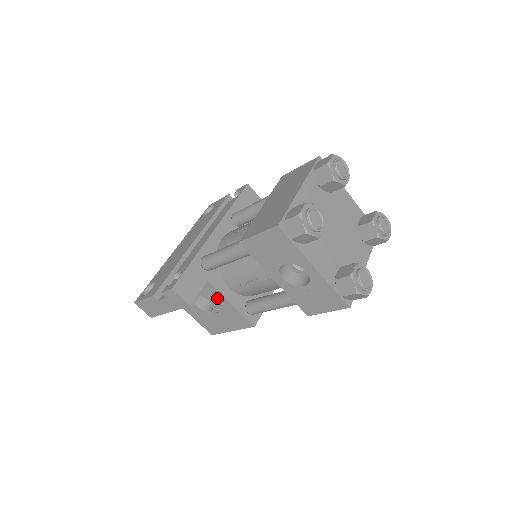
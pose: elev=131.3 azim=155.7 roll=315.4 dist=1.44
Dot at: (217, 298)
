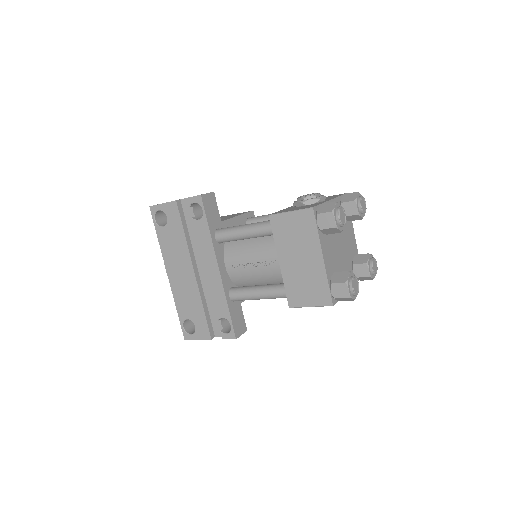
Dot at: occluded
